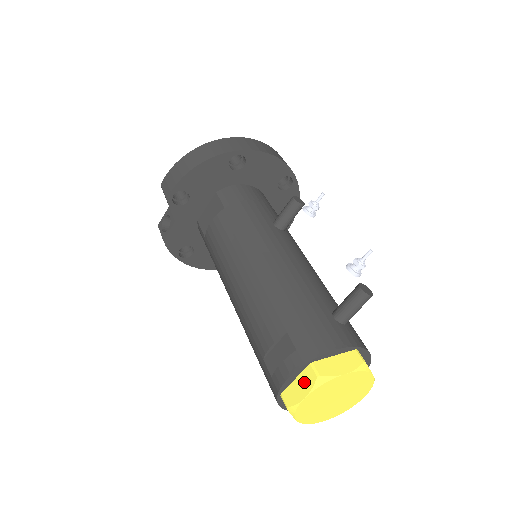
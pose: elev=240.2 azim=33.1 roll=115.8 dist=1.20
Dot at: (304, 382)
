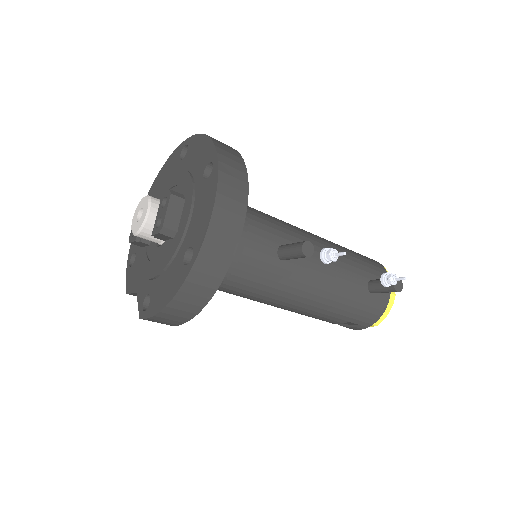
Dot at: occluded
